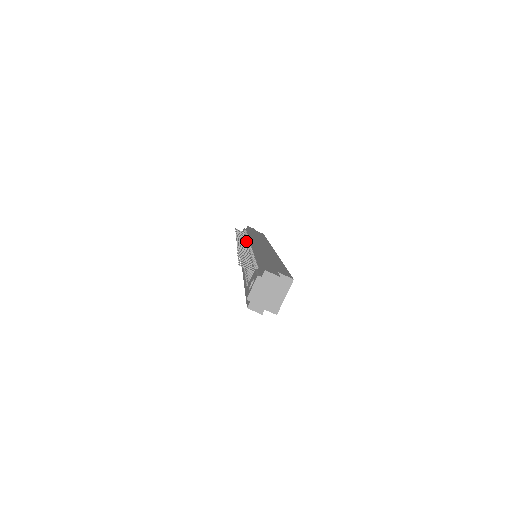
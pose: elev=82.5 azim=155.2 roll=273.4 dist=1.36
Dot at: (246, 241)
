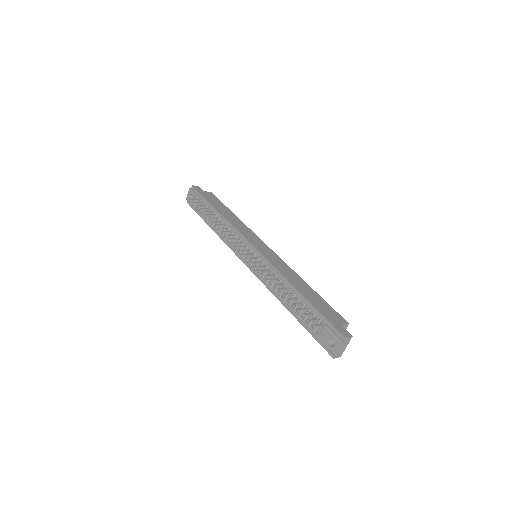
Dot at: (234, 236)
